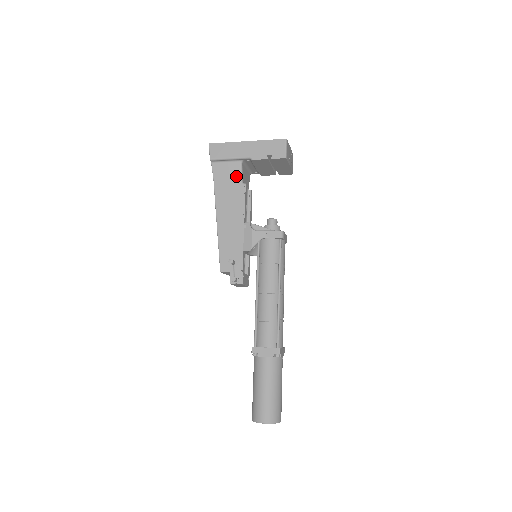
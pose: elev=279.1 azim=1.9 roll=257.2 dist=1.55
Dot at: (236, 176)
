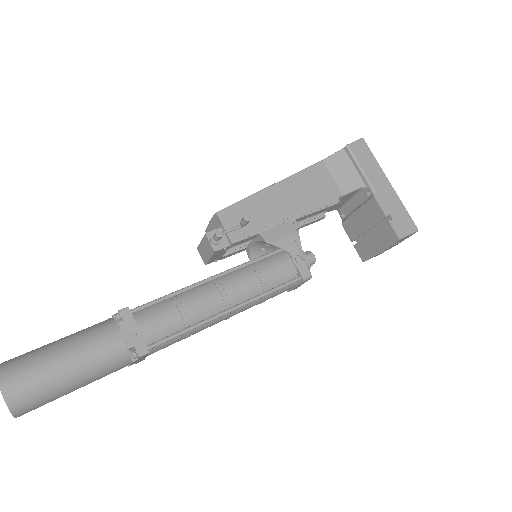
Dot at: (343, 186)
